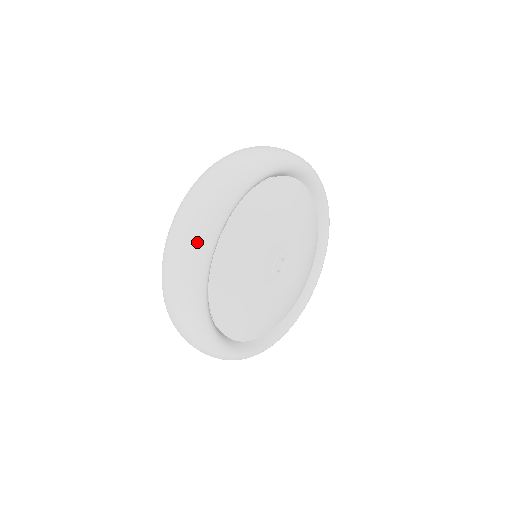
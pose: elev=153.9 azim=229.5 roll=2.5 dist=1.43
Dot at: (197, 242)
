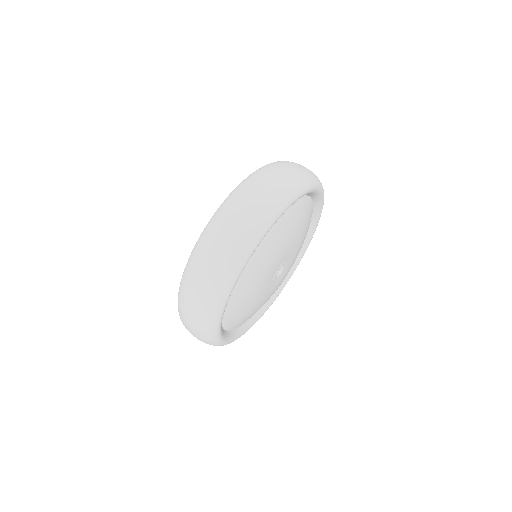
Dot at: (206, 331)
